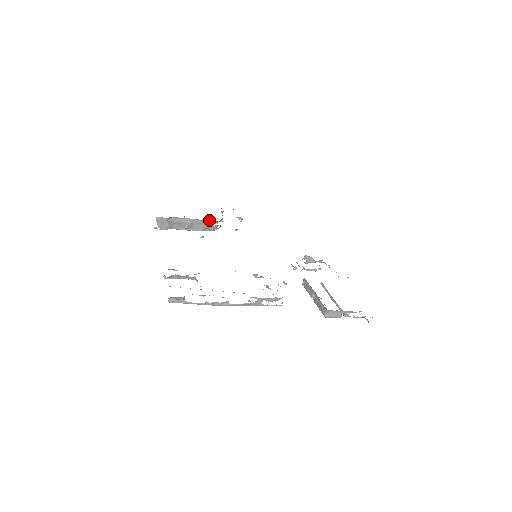
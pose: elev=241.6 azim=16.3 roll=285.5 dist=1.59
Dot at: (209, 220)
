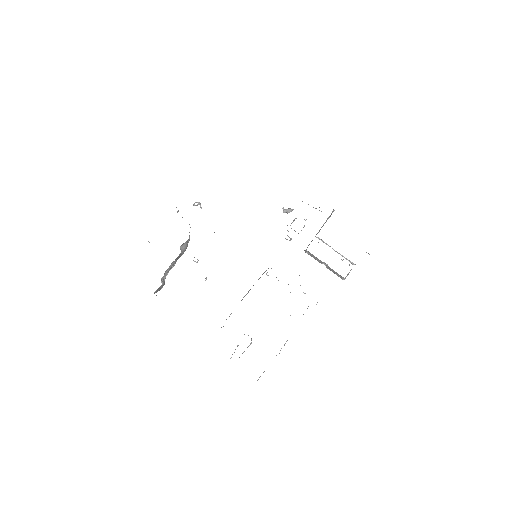
Dot at: occluded
